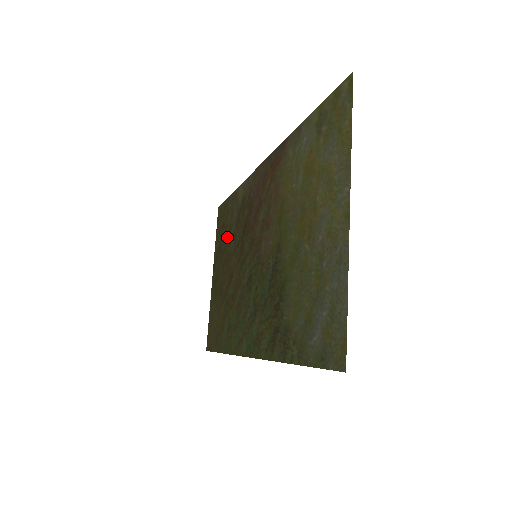
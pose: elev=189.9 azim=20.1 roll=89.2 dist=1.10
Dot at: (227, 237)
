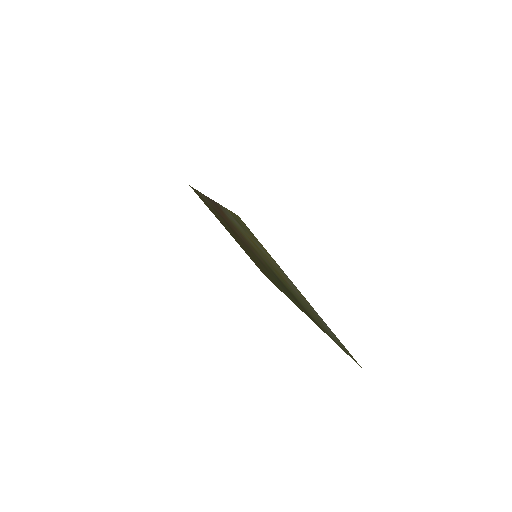
Dot at: occluded
